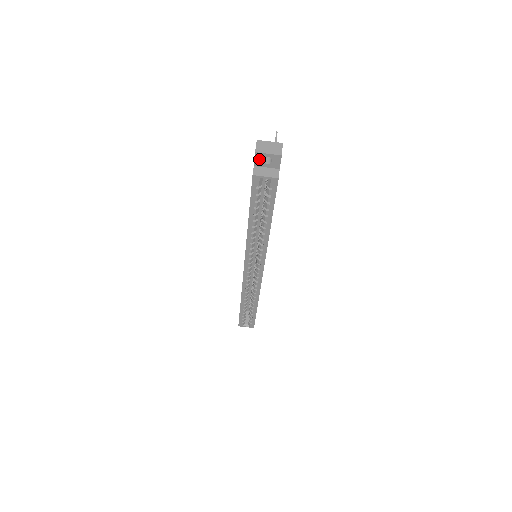
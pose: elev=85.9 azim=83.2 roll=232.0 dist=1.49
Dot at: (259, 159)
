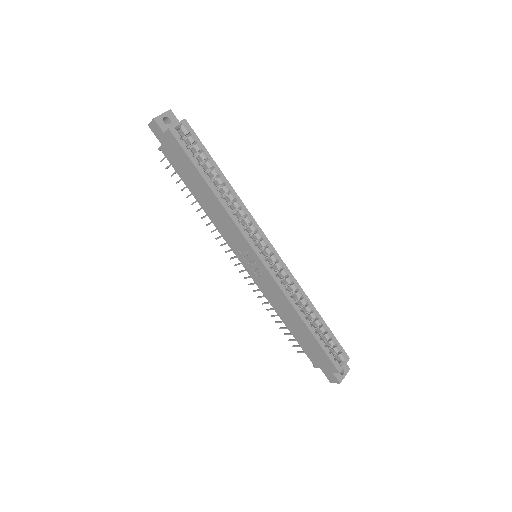
Dot at: (161, 124)
